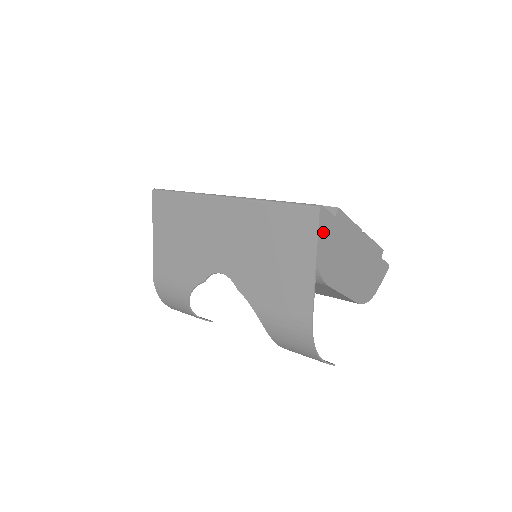
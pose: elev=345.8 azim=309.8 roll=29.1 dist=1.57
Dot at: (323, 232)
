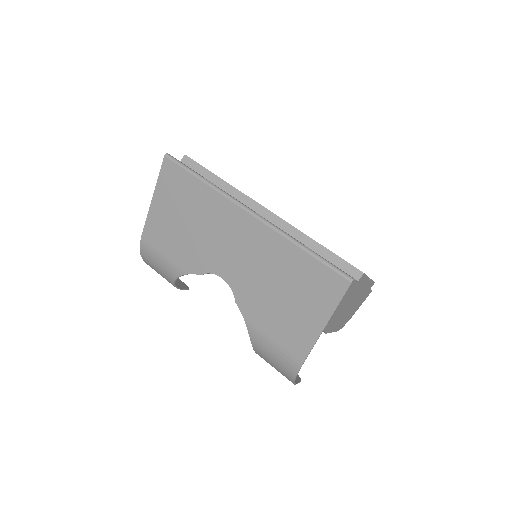
Dot at: (344, 298)
